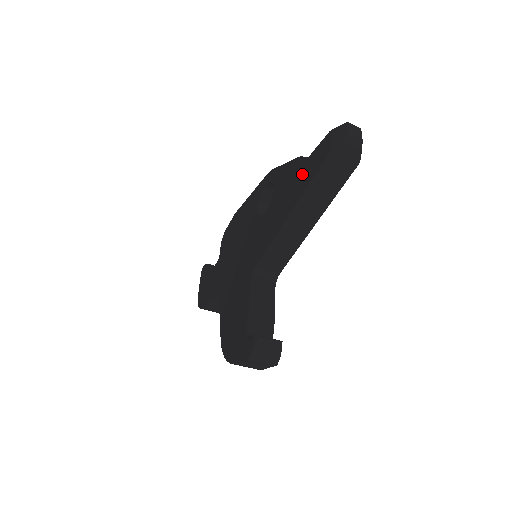
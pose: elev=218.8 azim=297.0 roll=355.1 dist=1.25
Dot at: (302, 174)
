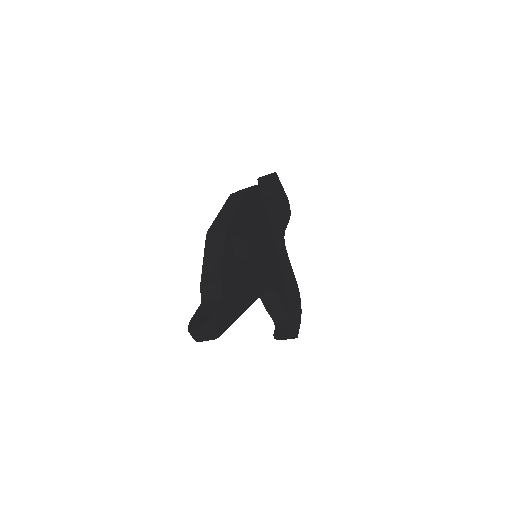
Dot at: occluded
